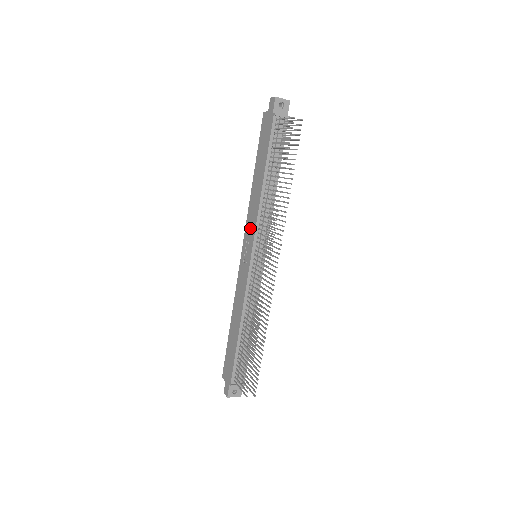
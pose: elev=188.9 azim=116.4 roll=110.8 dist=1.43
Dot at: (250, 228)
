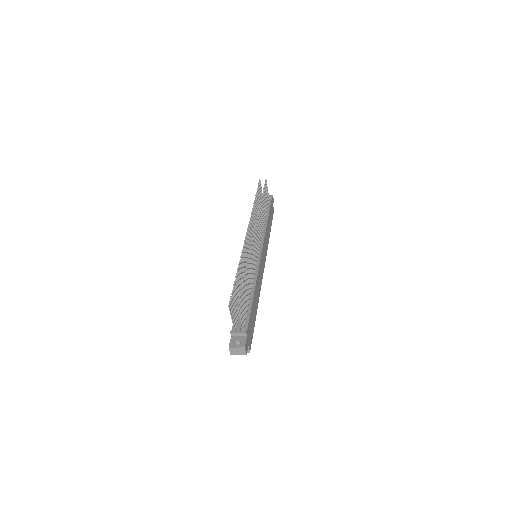
Dot at: occluded
